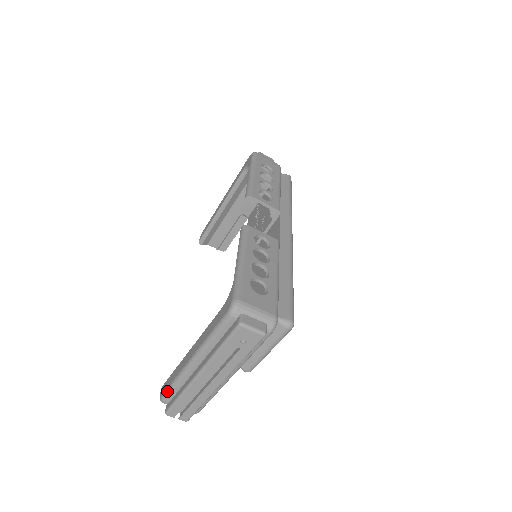
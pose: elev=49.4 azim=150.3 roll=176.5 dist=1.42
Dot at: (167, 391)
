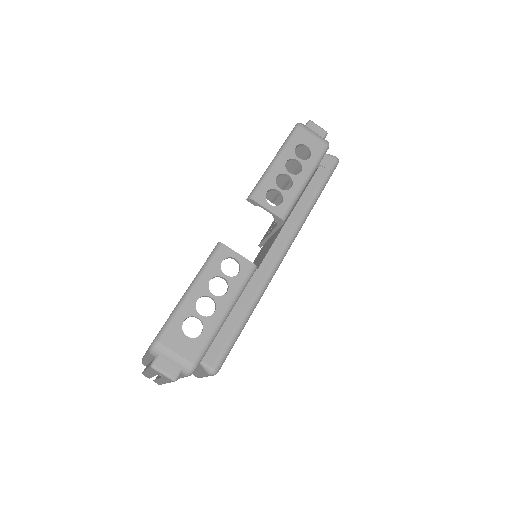
Dot at: occluded
